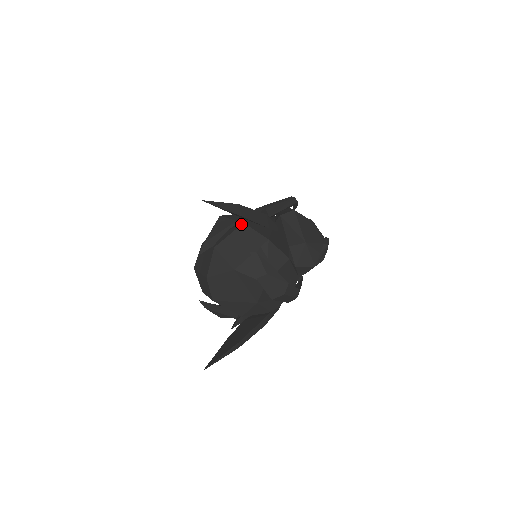
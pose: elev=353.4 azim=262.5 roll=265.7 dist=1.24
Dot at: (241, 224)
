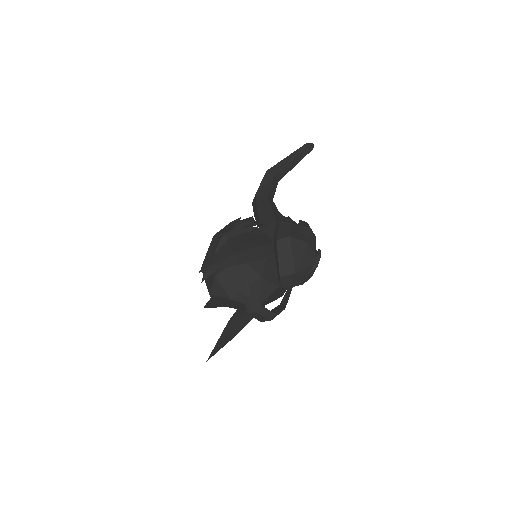
Dot at: occluded
